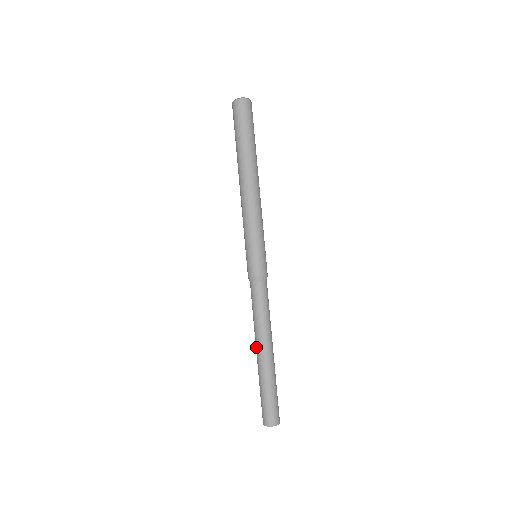
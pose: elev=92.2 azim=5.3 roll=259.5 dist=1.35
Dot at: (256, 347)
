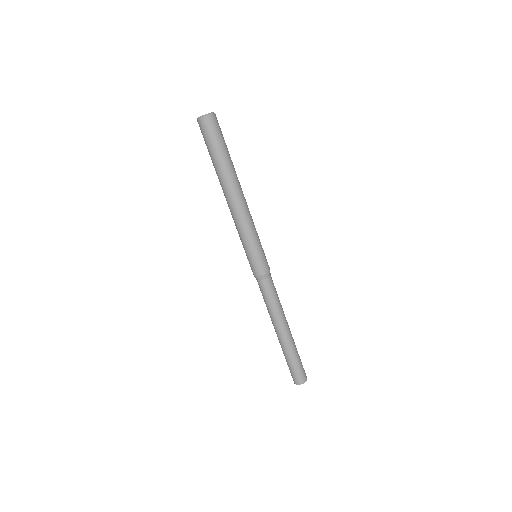
Dot at: occluded
